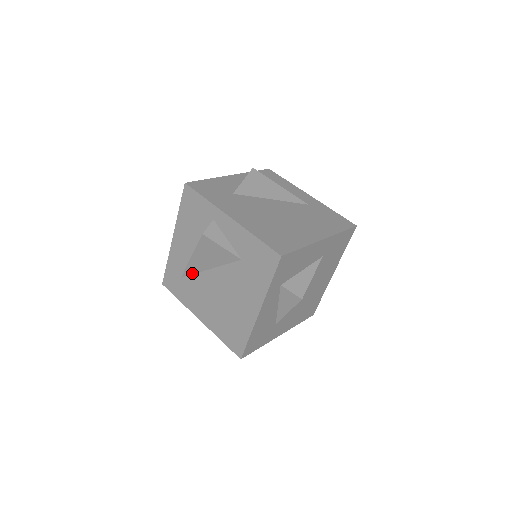
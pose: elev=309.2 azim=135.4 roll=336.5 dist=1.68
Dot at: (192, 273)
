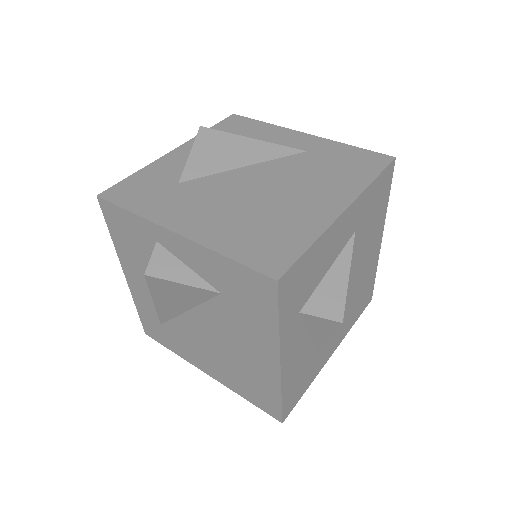
Dot at: (169, 318)
